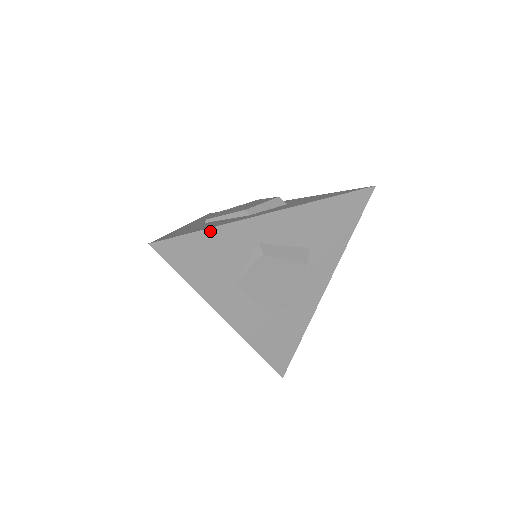
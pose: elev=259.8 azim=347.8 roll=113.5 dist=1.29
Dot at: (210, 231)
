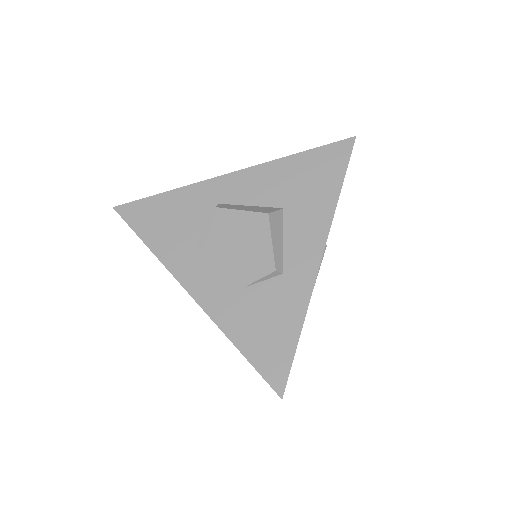
Dot at: (167, 194)
